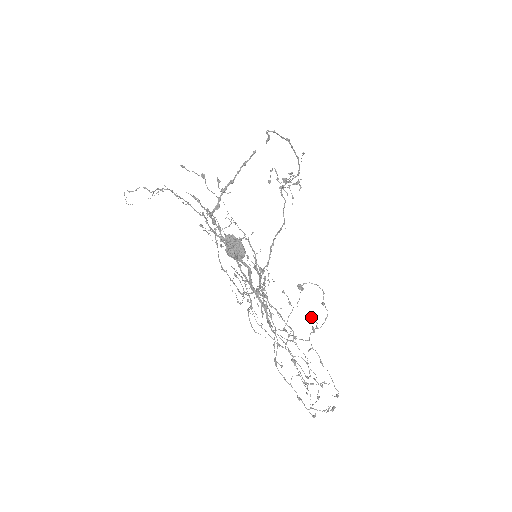
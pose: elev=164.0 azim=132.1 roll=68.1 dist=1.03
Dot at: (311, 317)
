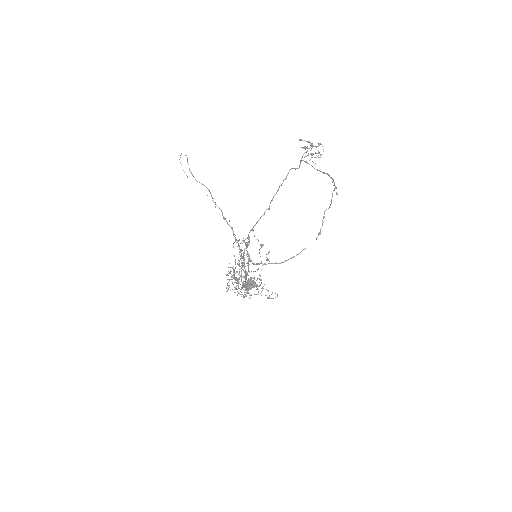
Dot at: (261, 279)
